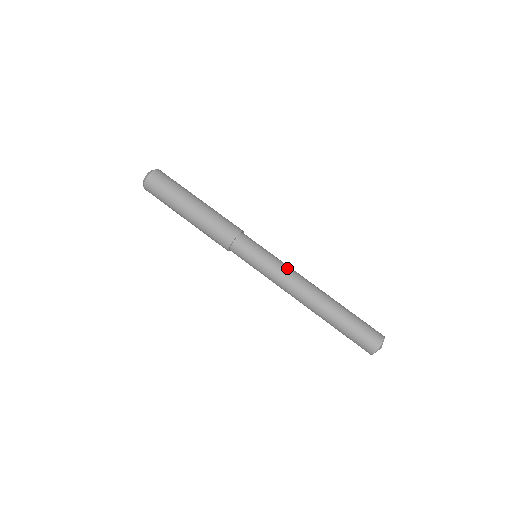
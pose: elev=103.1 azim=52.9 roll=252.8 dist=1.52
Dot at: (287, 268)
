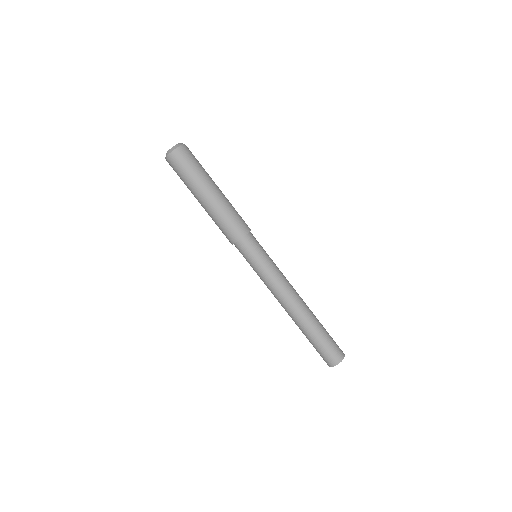
Dot at: (279, 279)
